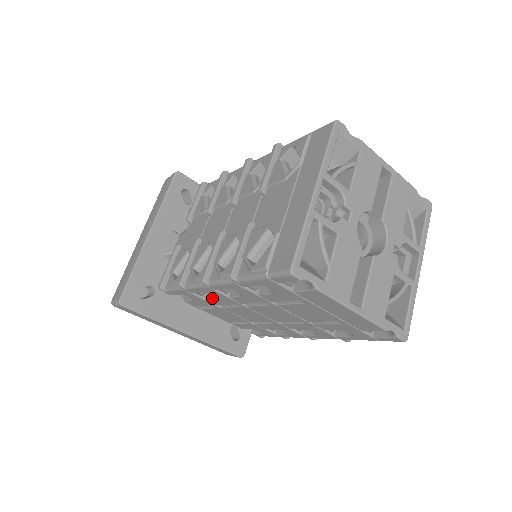
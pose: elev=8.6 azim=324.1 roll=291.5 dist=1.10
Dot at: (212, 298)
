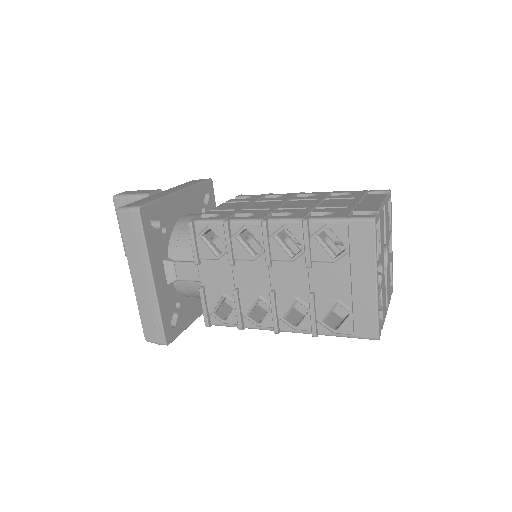
Dot at: occluded
